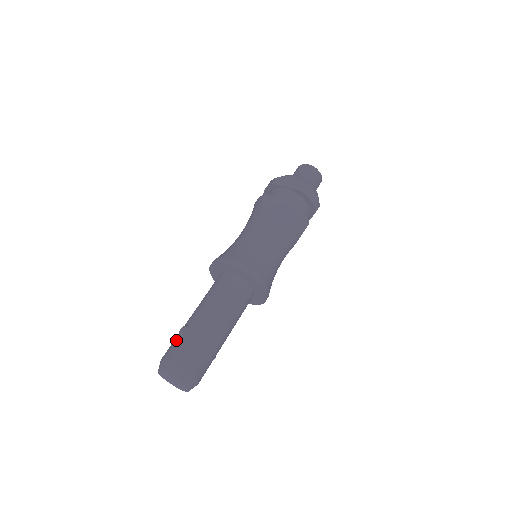
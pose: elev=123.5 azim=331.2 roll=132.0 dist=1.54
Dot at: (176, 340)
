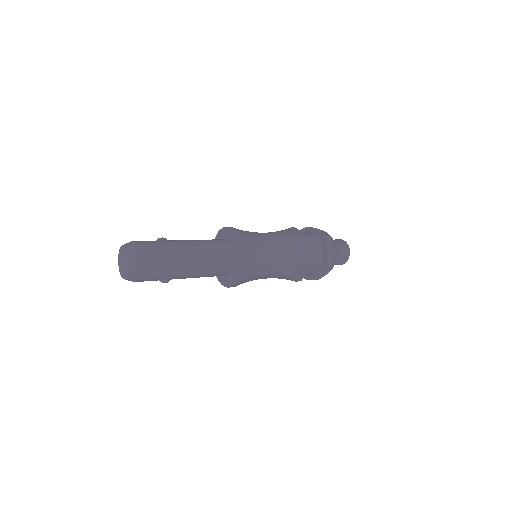
Dot at: occluded
